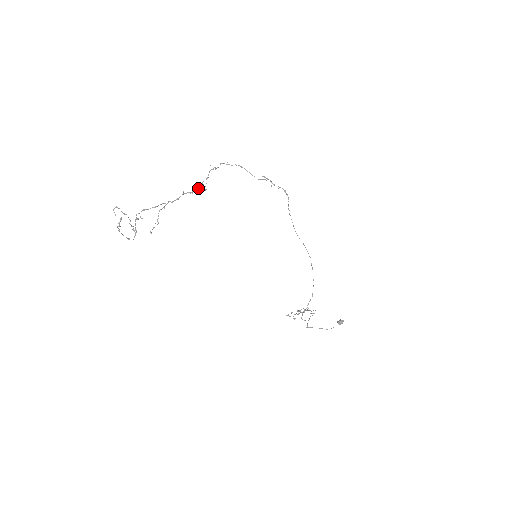
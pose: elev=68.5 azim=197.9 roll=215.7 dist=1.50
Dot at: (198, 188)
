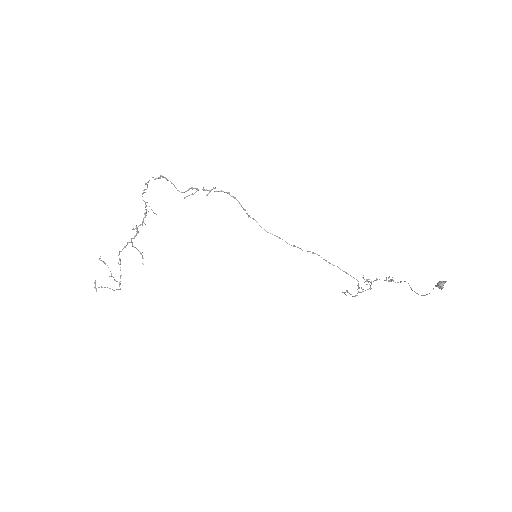
Dot at: (145, 217)
